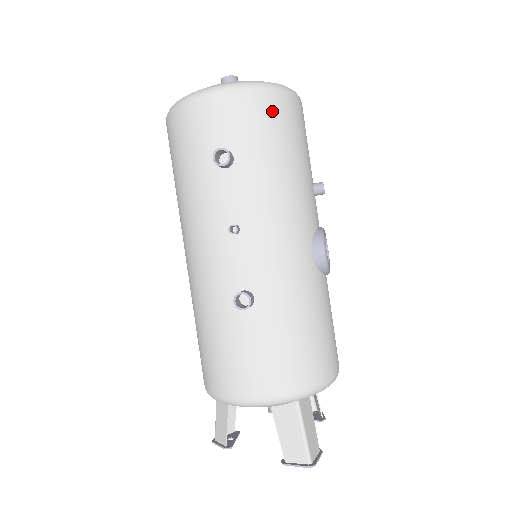
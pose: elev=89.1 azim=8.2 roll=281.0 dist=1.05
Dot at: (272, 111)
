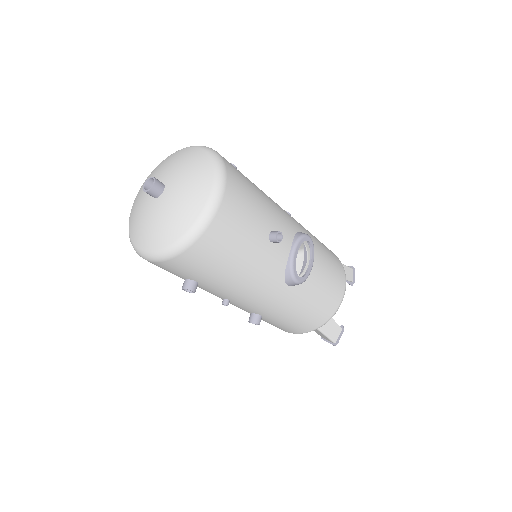
Dot at: (201, 255)
